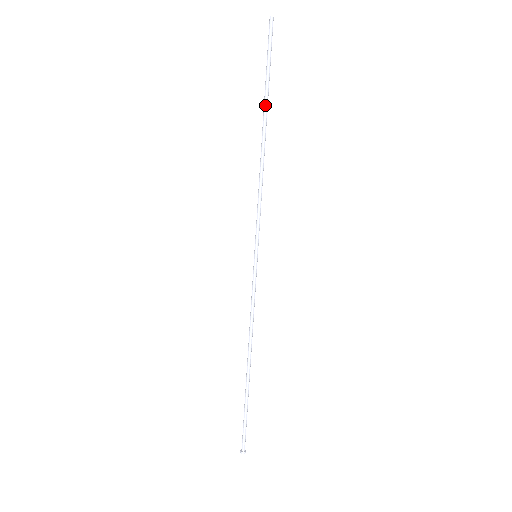
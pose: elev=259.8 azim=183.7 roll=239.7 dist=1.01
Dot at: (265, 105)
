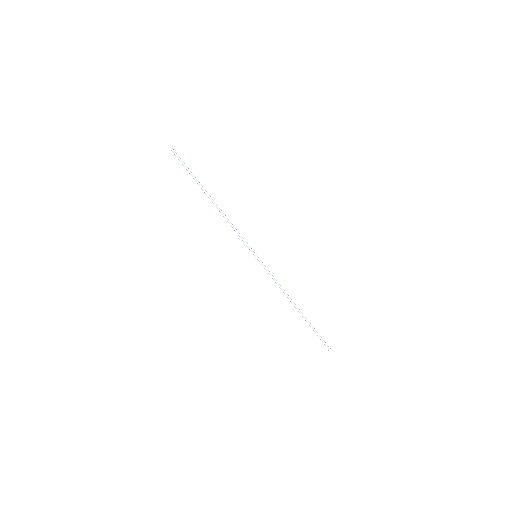
Dot at: (201, 188)
